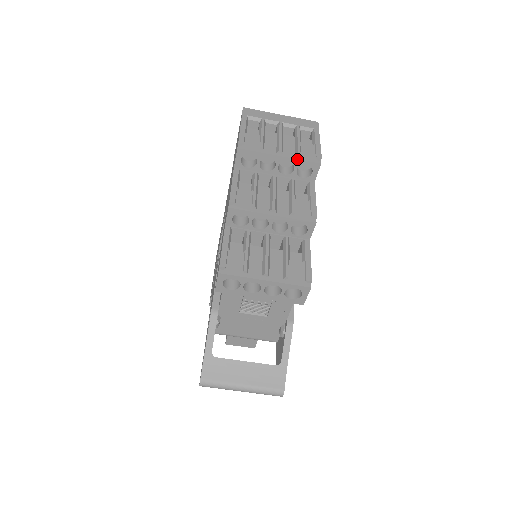
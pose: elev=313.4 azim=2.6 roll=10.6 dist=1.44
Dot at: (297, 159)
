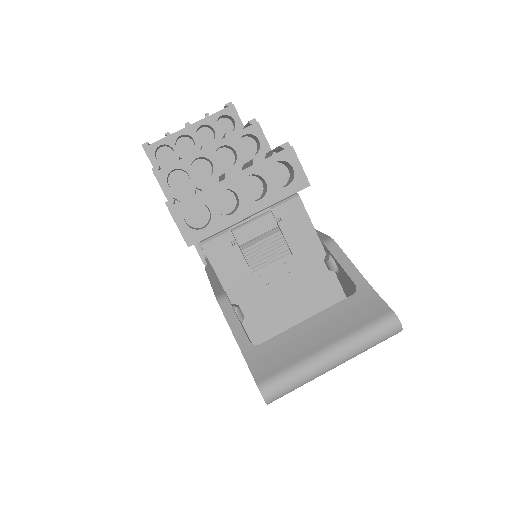
Dot at: (207, 117)
